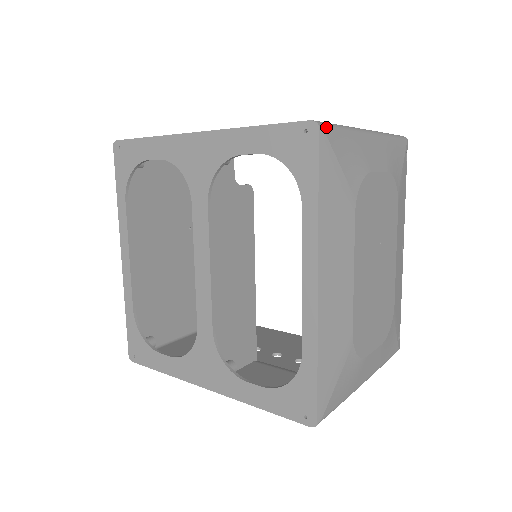
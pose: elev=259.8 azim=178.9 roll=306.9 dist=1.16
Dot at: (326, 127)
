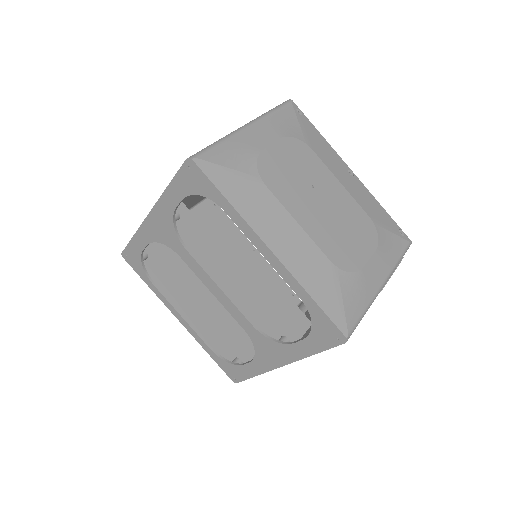
Dot at: (199, 155)
